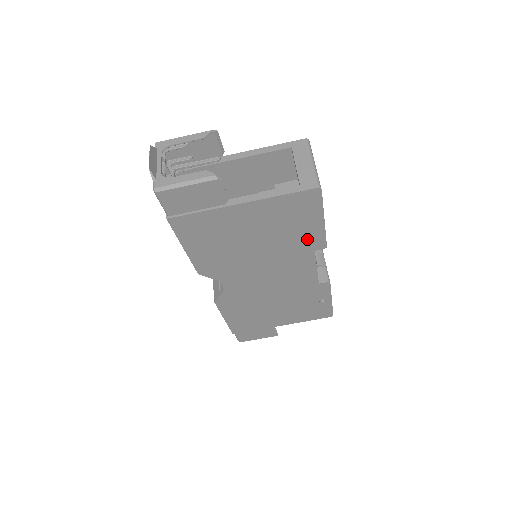
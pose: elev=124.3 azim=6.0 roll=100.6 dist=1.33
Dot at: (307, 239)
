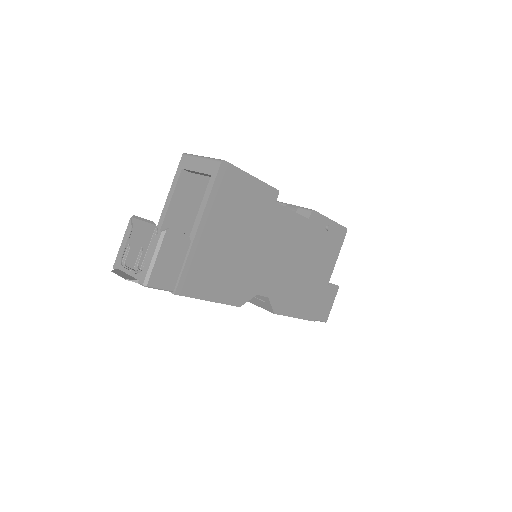
Dot at: (261, 201)
